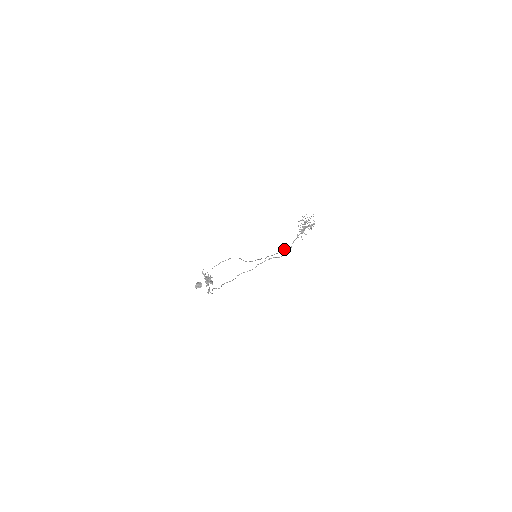
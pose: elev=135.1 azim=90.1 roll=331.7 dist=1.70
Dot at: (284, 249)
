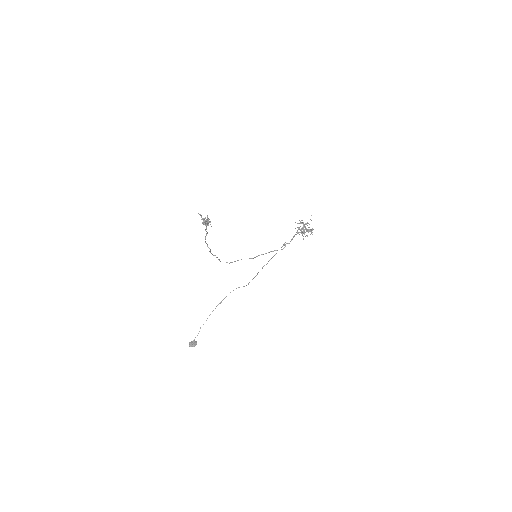
Dot at: (285, 242)
